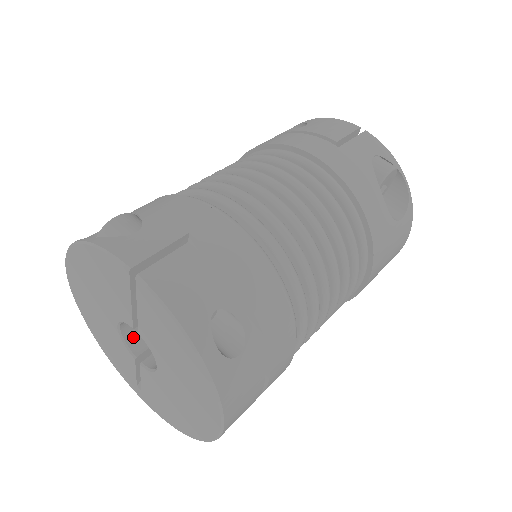
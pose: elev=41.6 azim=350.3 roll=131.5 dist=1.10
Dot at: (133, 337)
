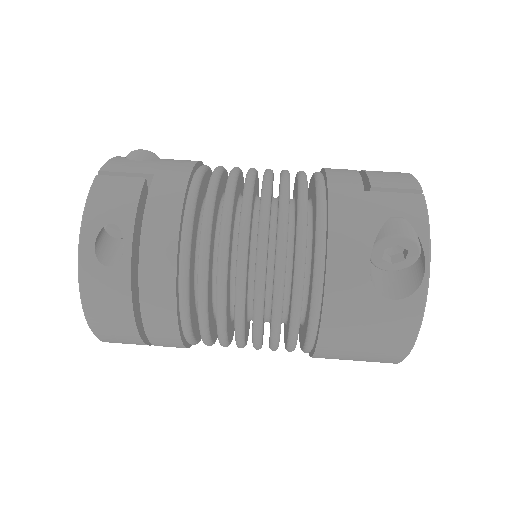
Dot at: occluded
